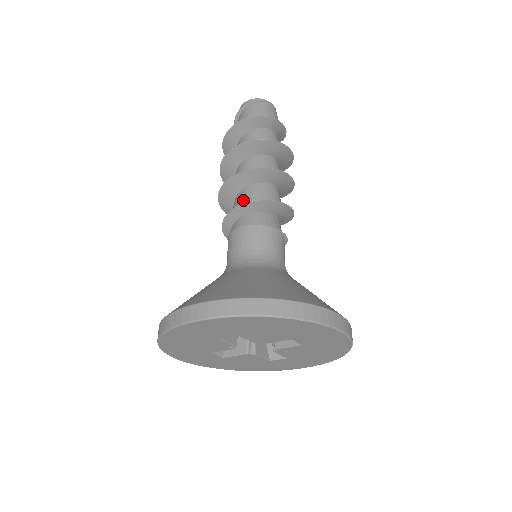
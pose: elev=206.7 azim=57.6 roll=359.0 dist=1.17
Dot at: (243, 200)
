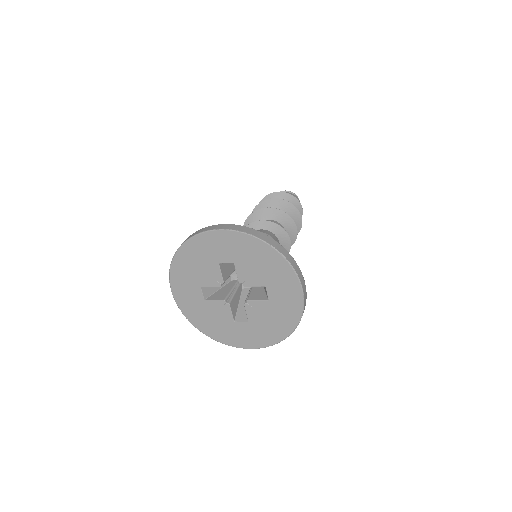
Dot at: occluded
